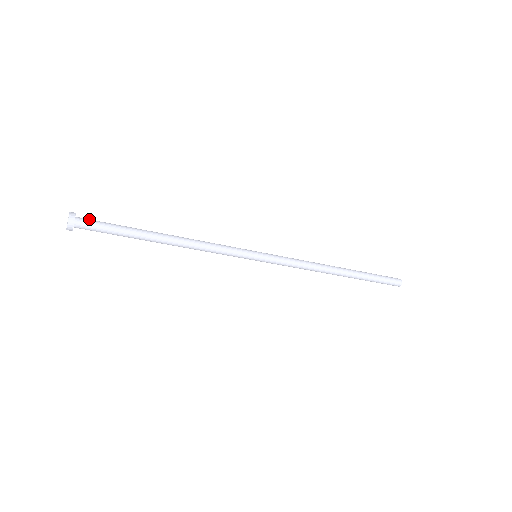
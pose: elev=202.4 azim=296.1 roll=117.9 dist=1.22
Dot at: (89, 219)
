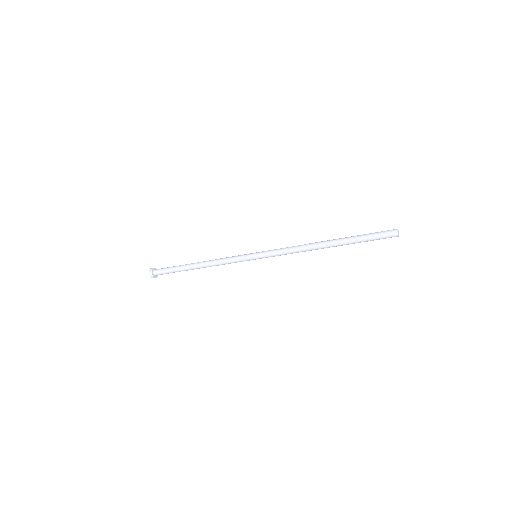
Dot at: occluded
